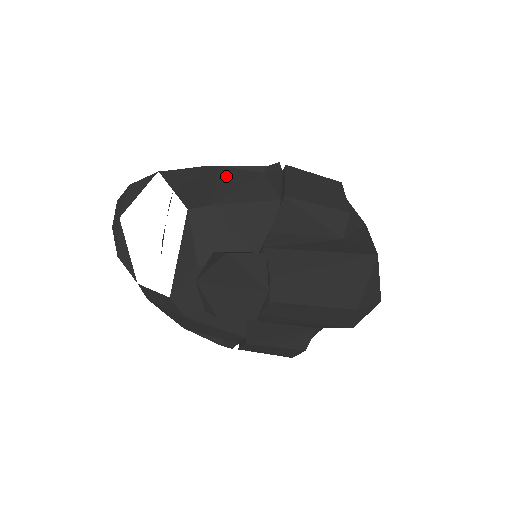
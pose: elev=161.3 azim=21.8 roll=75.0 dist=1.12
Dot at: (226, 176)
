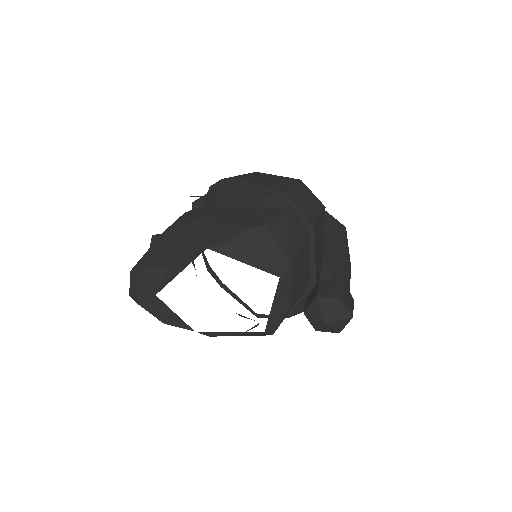
Dot at: (276, 232)
